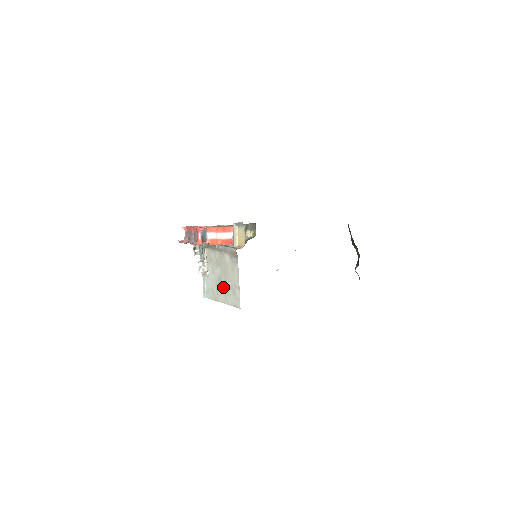
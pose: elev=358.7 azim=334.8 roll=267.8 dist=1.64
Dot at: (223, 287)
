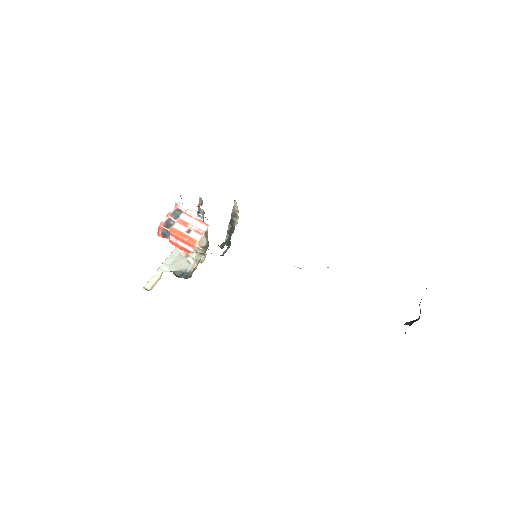
Dot at: occluded
